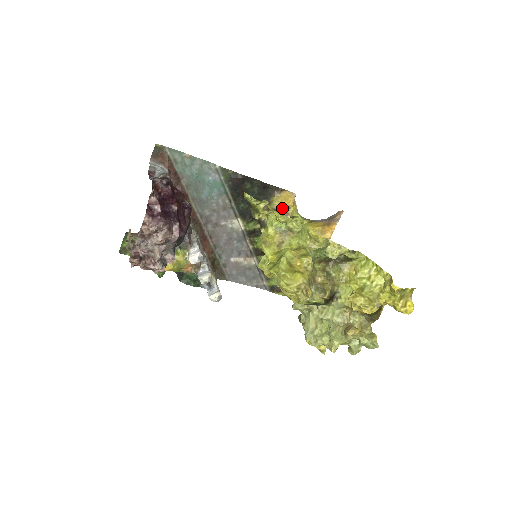
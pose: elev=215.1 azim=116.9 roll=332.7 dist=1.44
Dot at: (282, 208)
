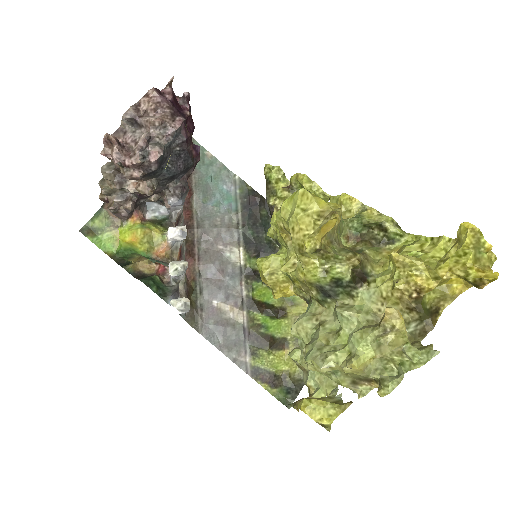
Dot at: occluded
